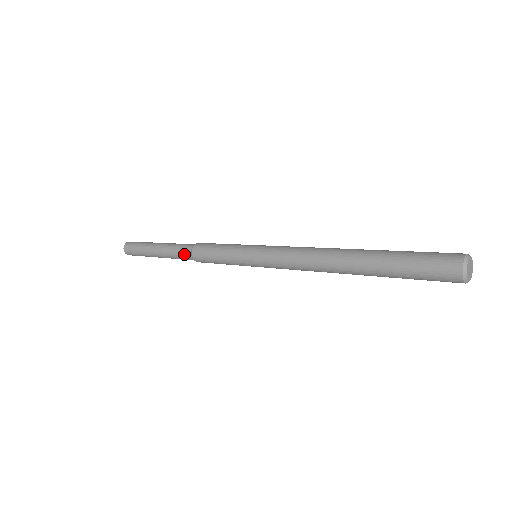
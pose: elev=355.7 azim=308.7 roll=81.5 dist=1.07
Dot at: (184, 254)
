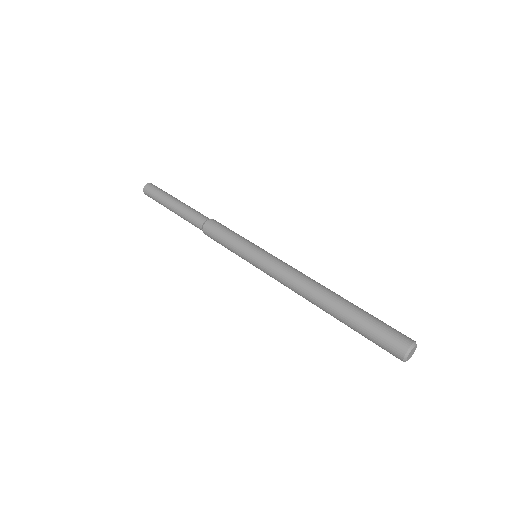
Dot at: occluded
